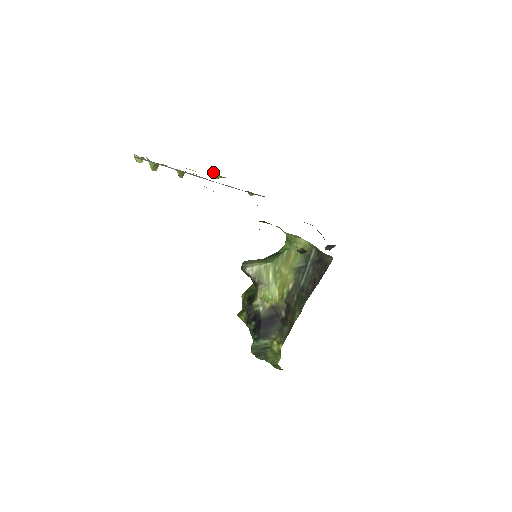
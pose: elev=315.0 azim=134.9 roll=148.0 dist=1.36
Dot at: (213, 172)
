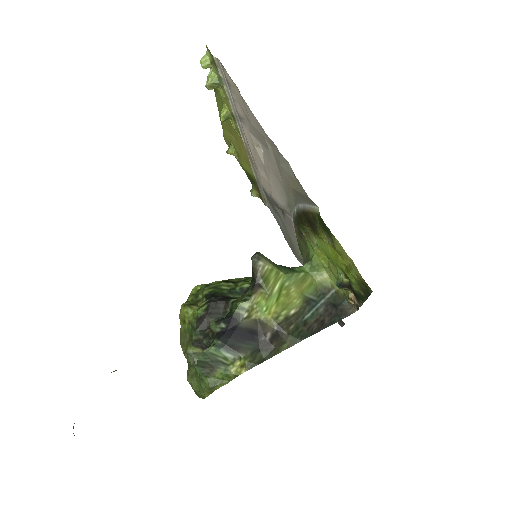
Dot at: (232, 144)
